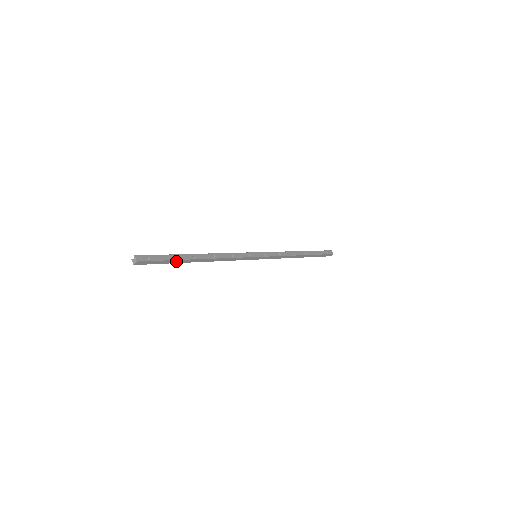
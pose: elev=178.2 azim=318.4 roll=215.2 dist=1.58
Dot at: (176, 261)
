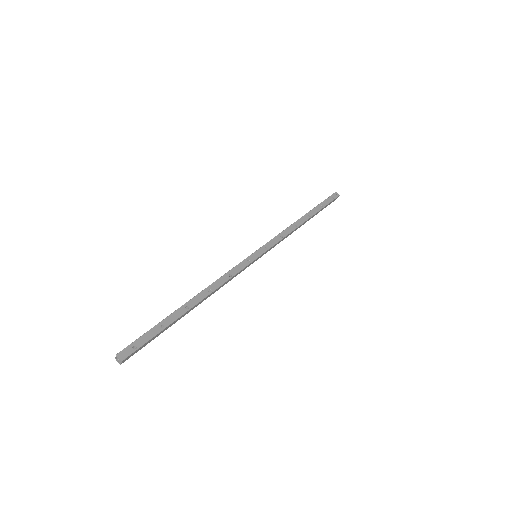
Dot at: (168, 327)
